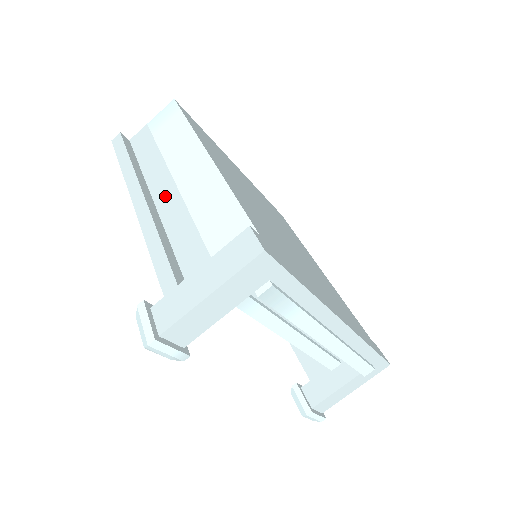
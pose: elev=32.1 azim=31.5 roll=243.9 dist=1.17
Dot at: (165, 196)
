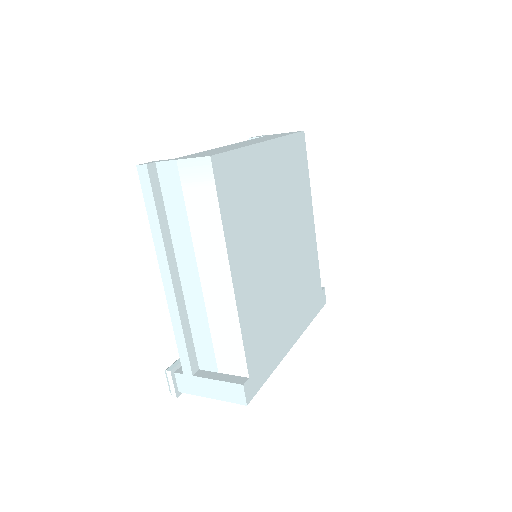
Dot at: (189, 280)
